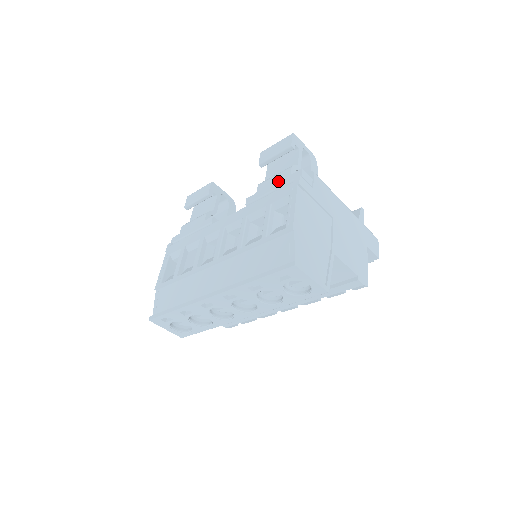
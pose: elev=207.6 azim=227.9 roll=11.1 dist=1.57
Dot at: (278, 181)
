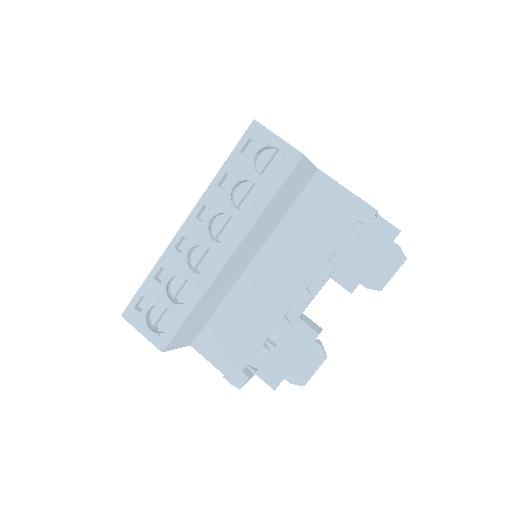
Dot at: occluded
